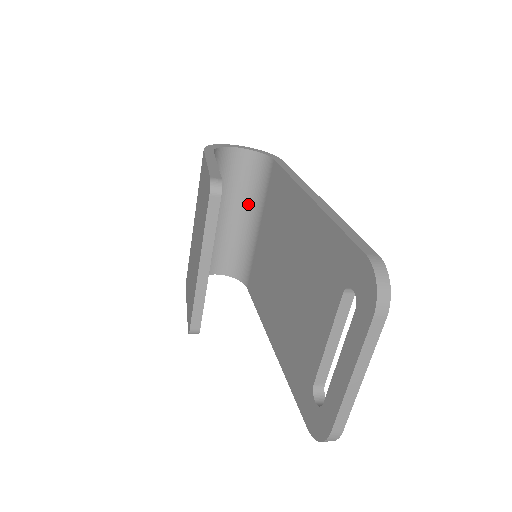
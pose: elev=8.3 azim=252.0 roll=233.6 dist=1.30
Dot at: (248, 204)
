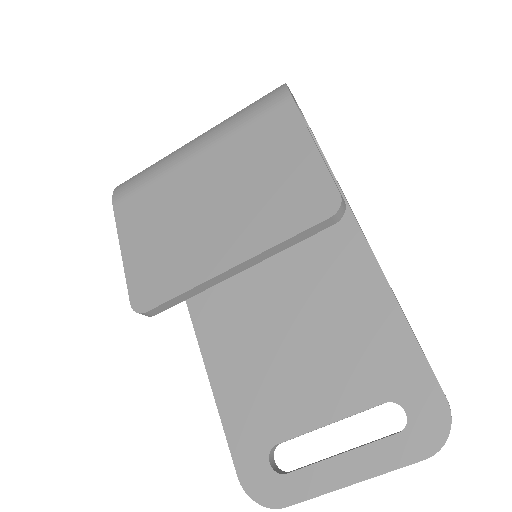
Dot at: occluded
